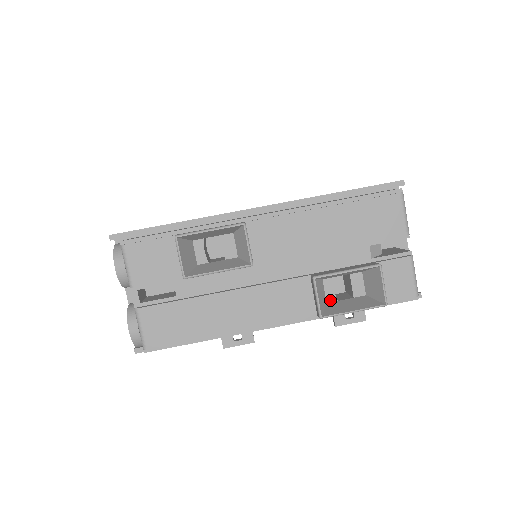
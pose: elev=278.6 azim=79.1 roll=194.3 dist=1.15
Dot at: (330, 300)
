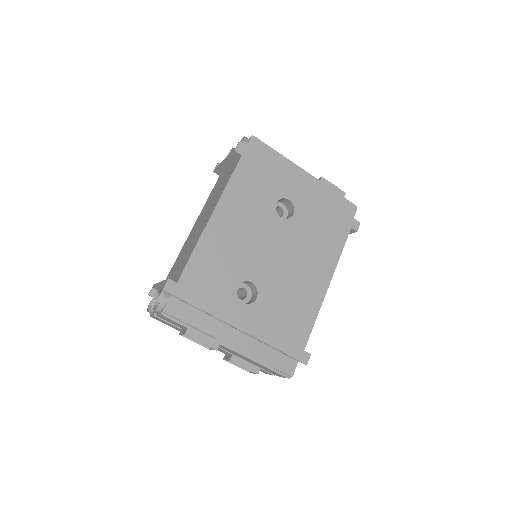
Dot at: occluded
